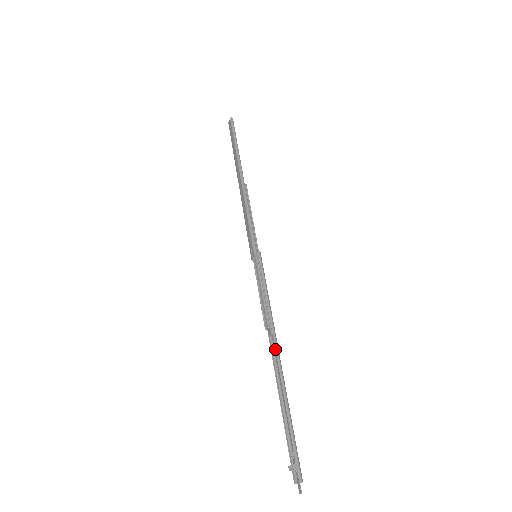
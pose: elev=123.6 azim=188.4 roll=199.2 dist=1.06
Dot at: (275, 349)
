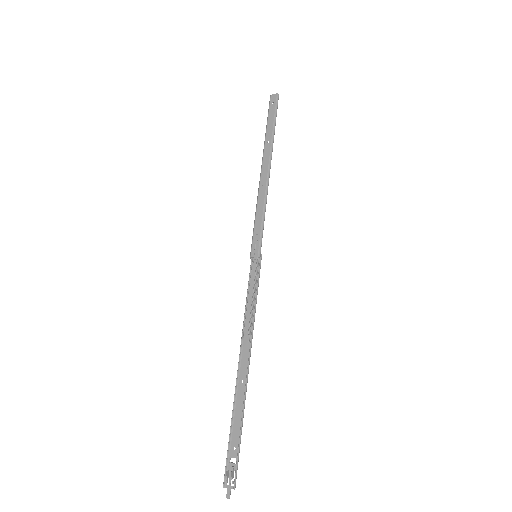
Dot at: (249, 359)
